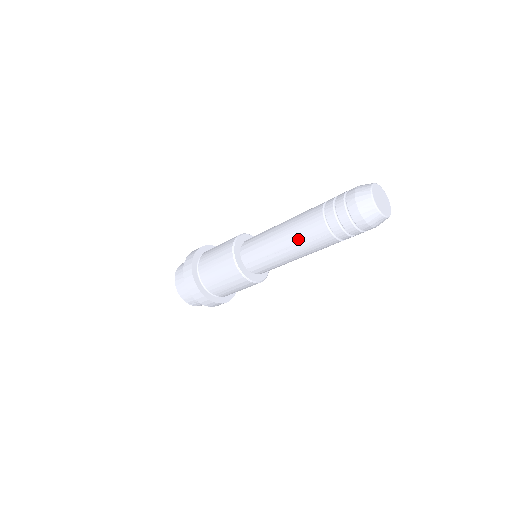
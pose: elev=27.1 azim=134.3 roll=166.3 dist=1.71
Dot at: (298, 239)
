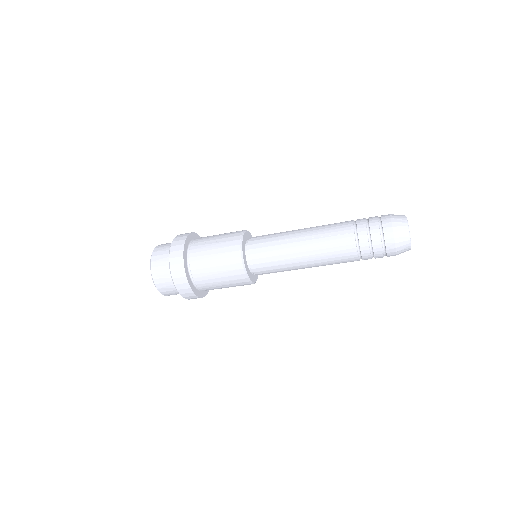
Dot at: (319, 232)
